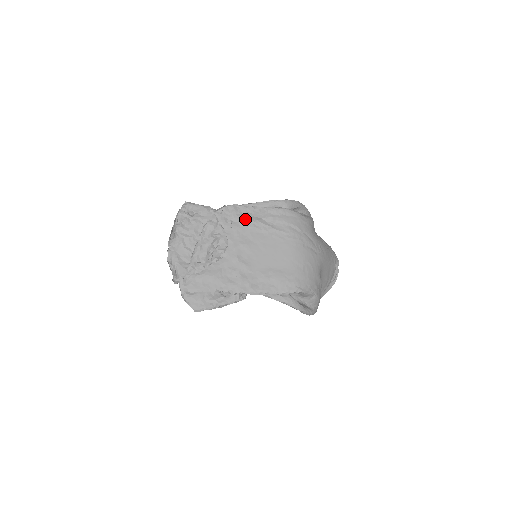
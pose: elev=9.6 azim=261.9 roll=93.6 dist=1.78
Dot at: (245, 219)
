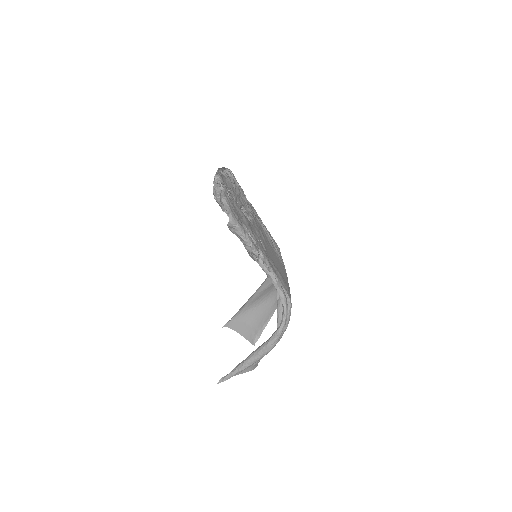
Dot at: occluded
